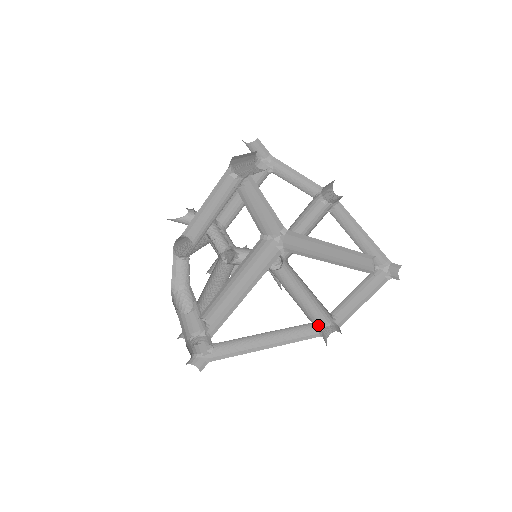
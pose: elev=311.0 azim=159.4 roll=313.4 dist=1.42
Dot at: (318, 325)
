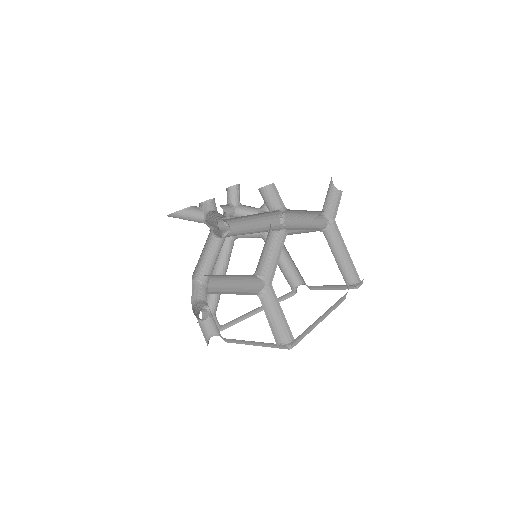
Dot at: (295, 285)
